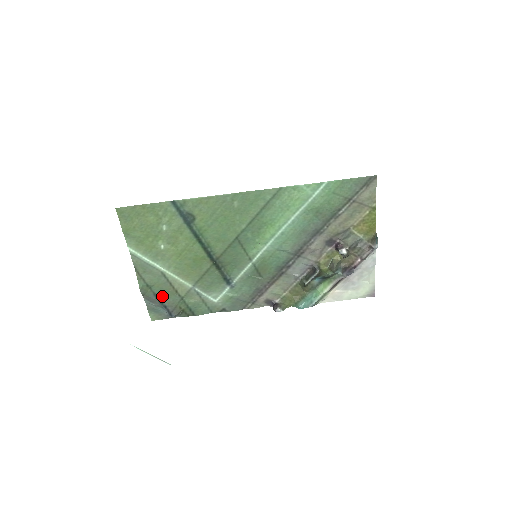
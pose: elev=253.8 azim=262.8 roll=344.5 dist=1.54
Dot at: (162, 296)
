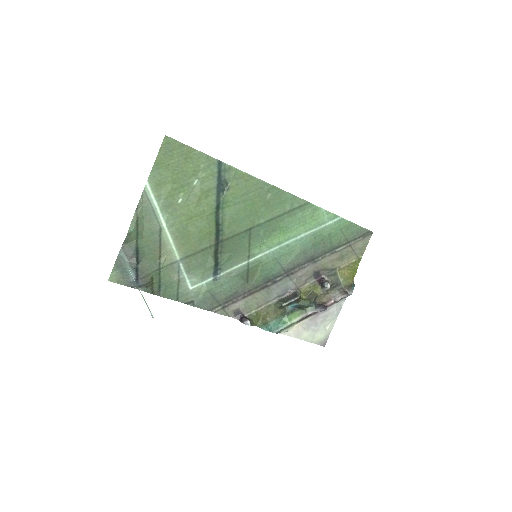
Dot at: (142, 255)
